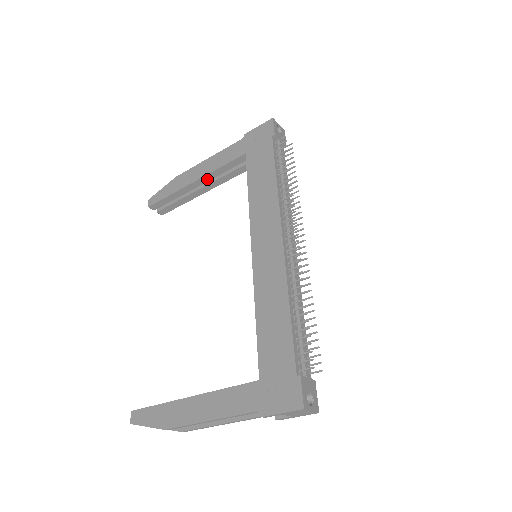
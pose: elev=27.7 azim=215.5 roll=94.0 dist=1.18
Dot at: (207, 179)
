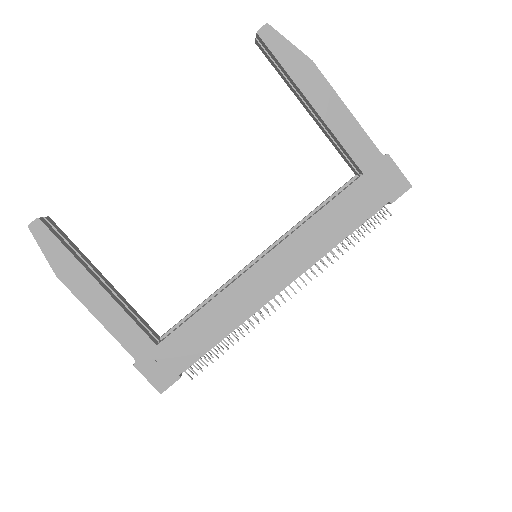
Dot at: (321, 121)
